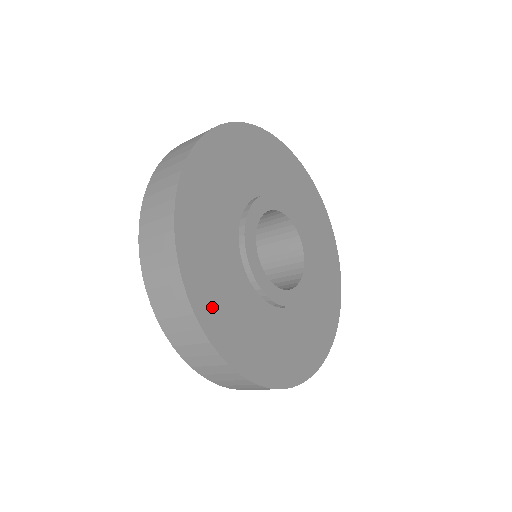
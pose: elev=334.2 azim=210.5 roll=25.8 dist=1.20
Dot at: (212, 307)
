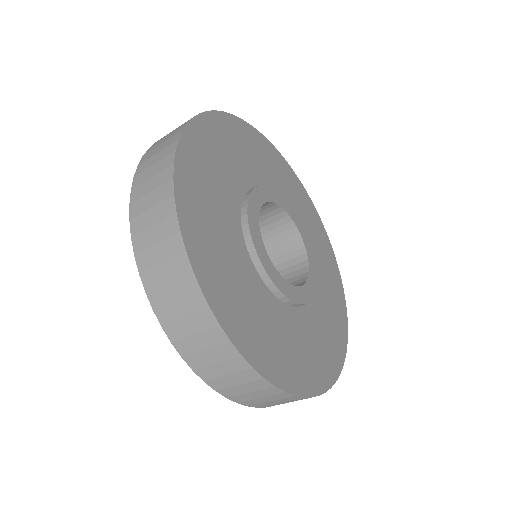
Dot at: (252, 339)
